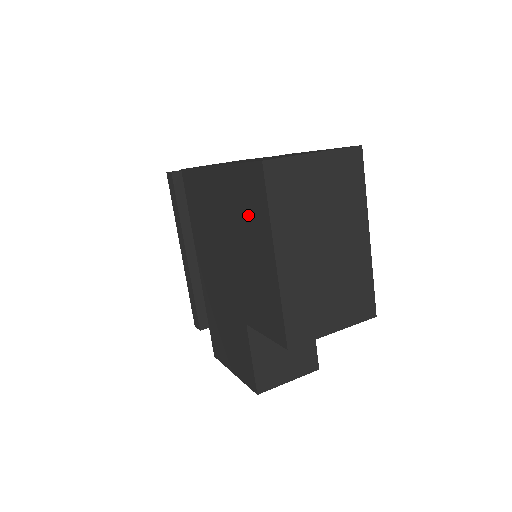
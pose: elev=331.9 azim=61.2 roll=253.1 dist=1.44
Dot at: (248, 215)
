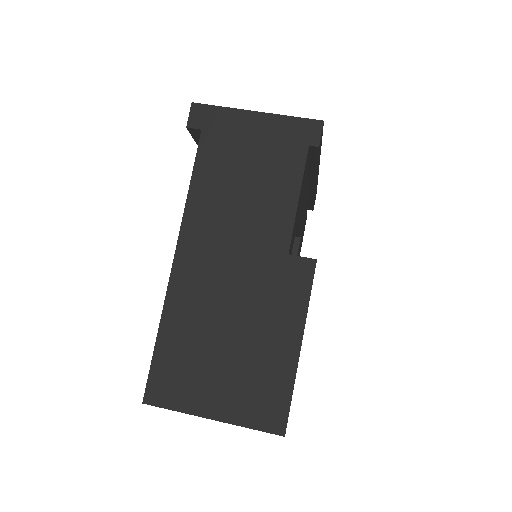
Dot at: occluded
